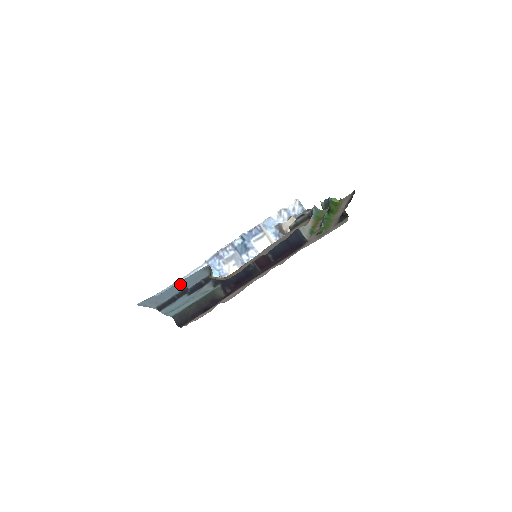
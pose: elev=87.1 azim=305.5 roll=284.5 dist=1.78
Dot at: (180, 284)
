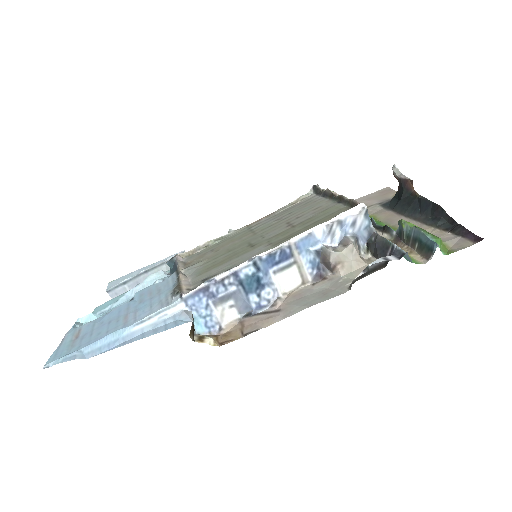
Dot at: (126, 314)
